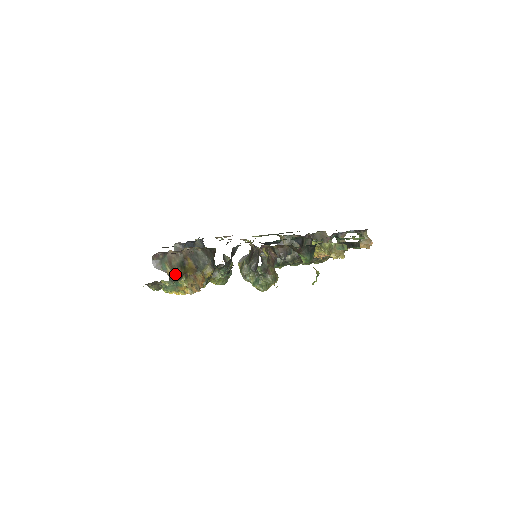
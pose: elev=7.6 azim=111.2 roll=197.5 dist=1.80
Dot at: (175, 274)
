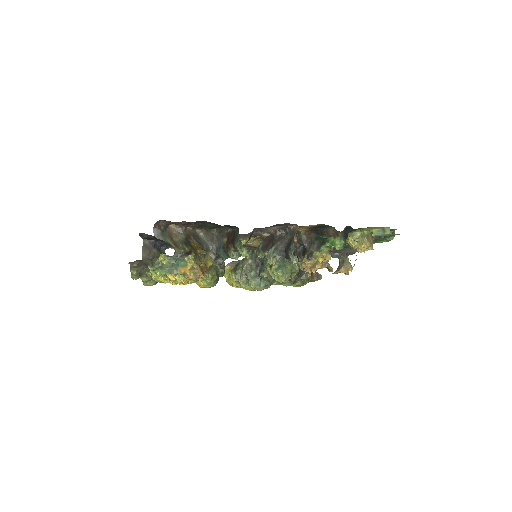
Dot at: (180, 249)
